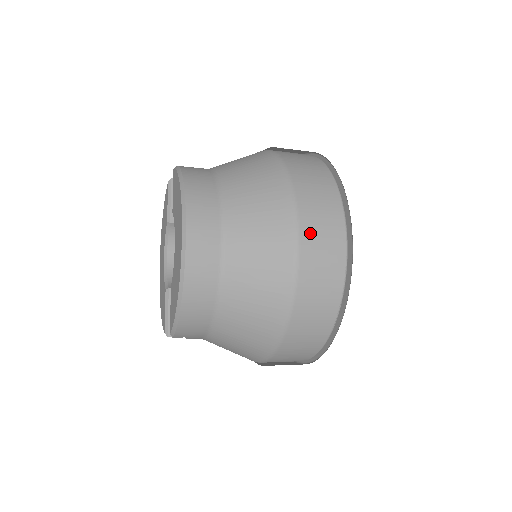
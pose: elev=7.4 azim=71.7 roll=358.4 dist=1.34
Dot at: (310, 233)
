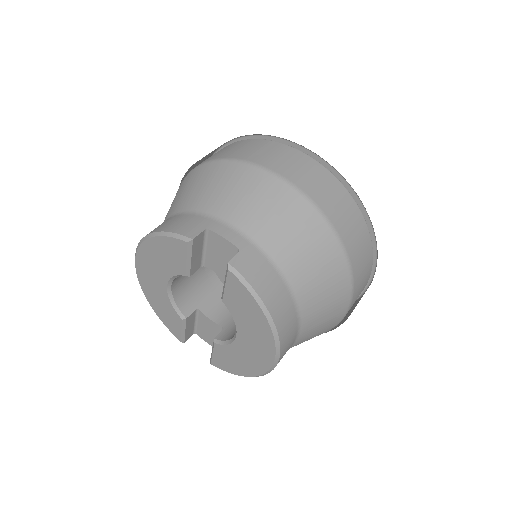
Dot at: occluded
